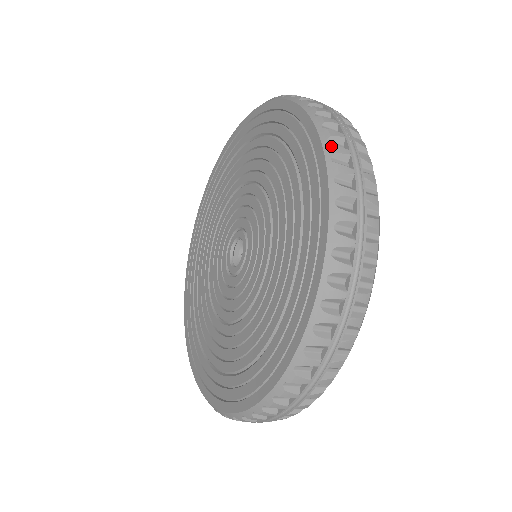
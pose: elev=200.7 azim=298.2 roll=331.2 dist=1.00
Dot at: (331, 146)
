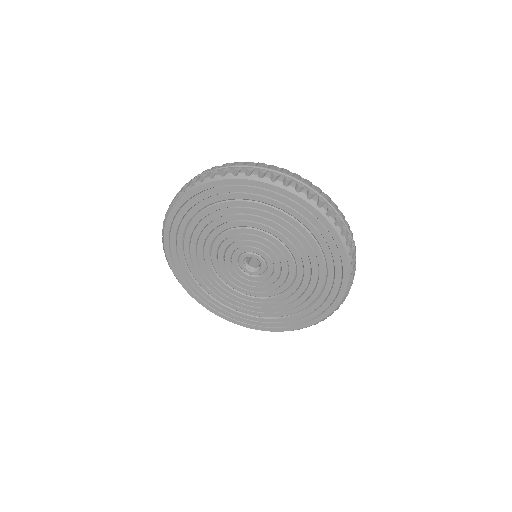
Dot at: (344, 237)
